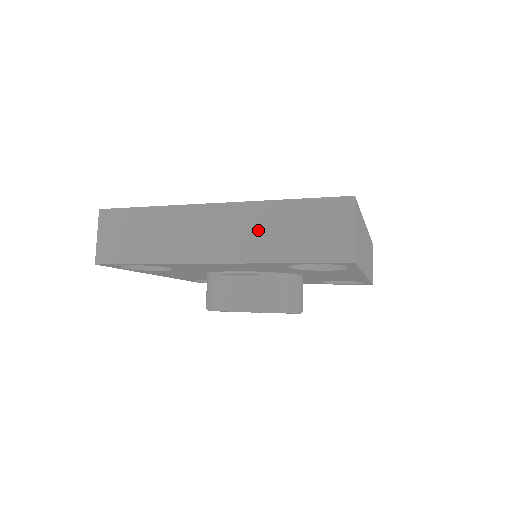
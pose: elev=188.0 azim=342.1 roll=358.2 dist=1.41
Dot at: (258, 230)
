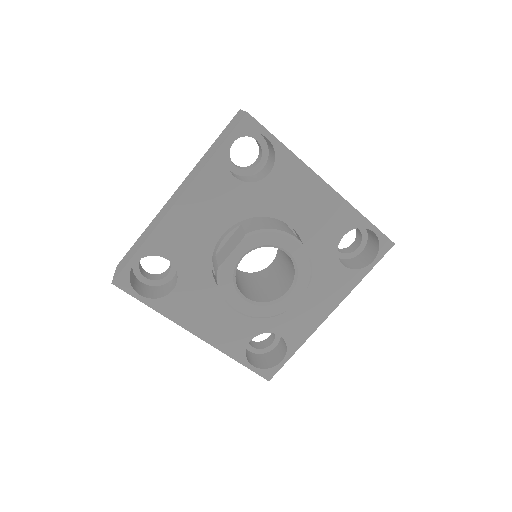
Dot at: (198, 167)
